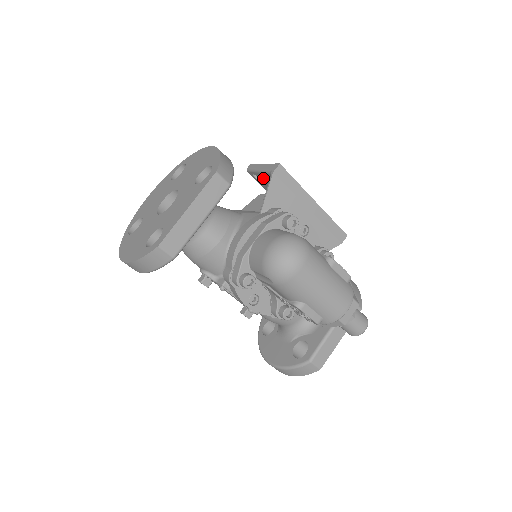
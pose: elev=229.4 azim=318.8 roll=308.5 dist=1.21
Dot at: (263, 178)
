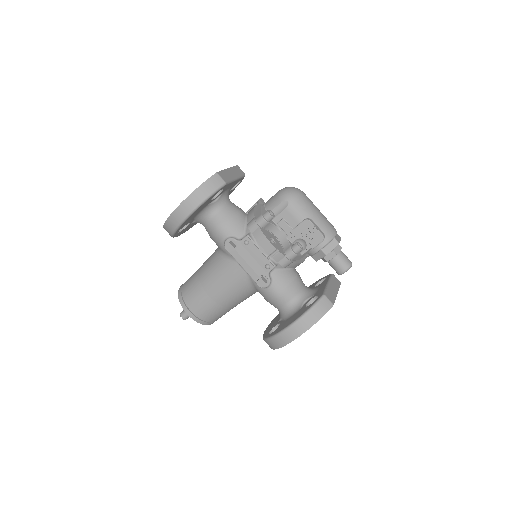
Dot at: occluded
